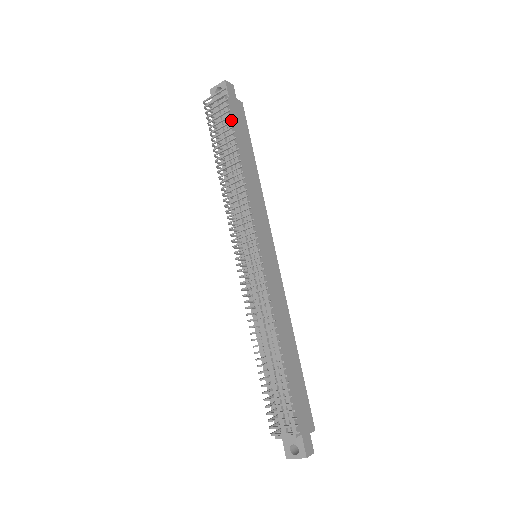
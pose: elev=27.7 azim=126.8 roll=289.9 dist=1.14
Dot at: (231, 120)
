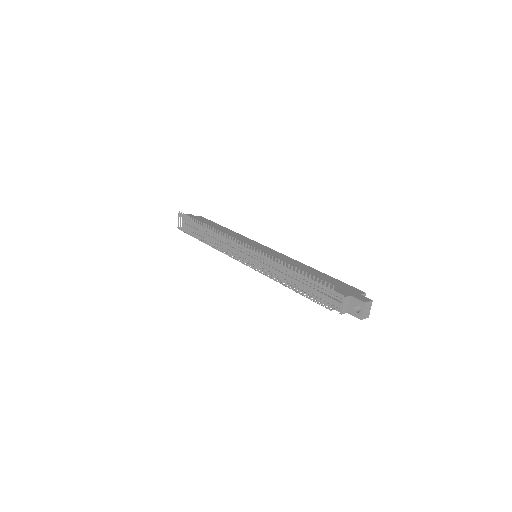
Dot at: occluded
